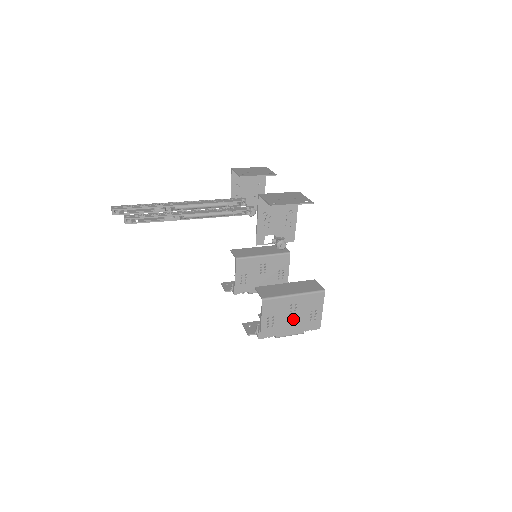
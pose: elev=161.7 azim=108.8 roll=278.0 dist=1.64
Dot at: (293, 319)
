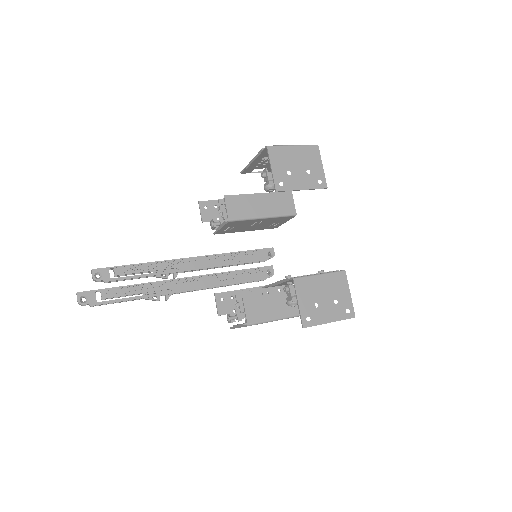
Dot at: occluded
